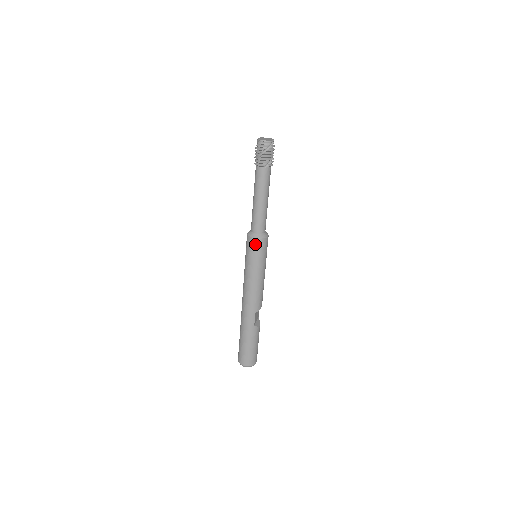
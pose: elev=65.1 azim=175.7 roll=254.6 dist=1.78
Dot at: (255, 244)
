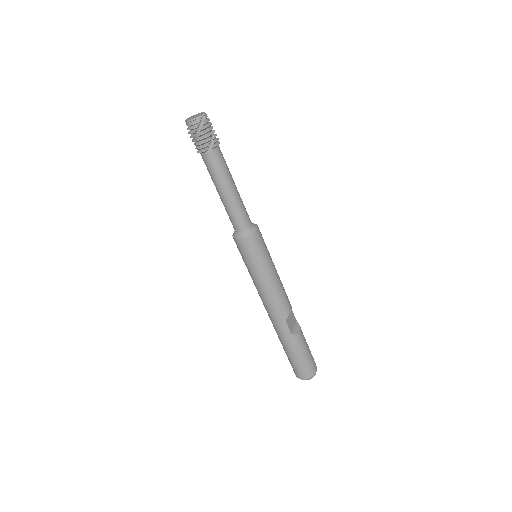
Dot at: (244, 245)
